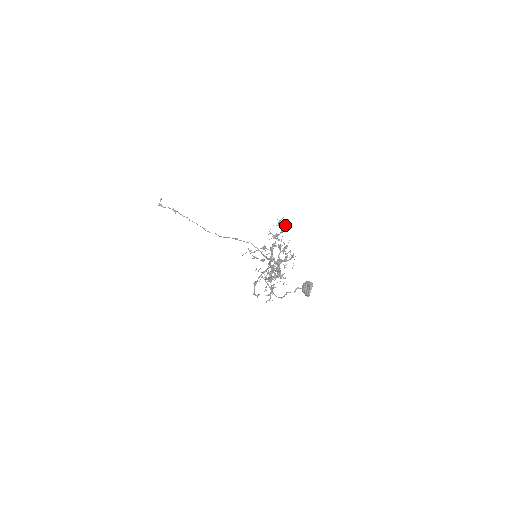
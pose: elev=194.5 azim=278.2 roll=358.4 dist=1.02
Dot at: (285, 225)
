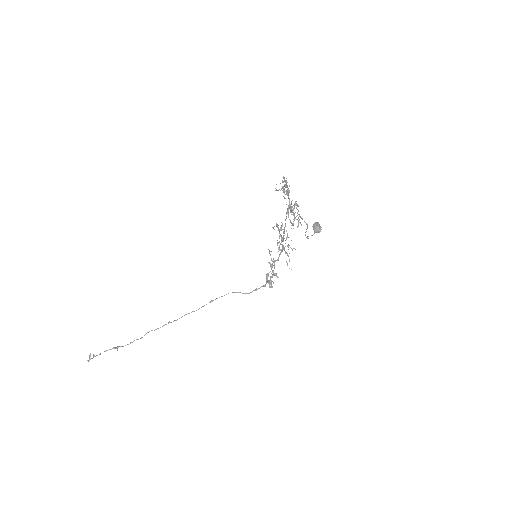
Dot at: occluded
